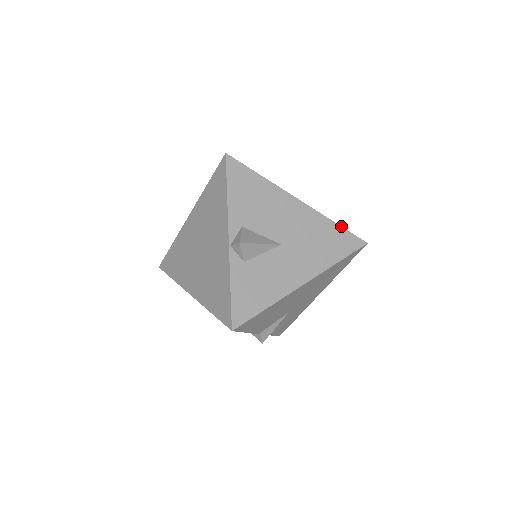
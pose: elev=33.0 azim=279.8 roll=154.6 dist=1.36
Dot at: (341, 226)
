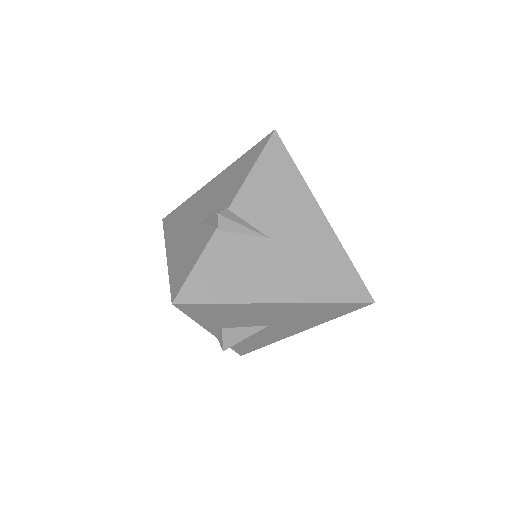
Dot at: (339, 303)
